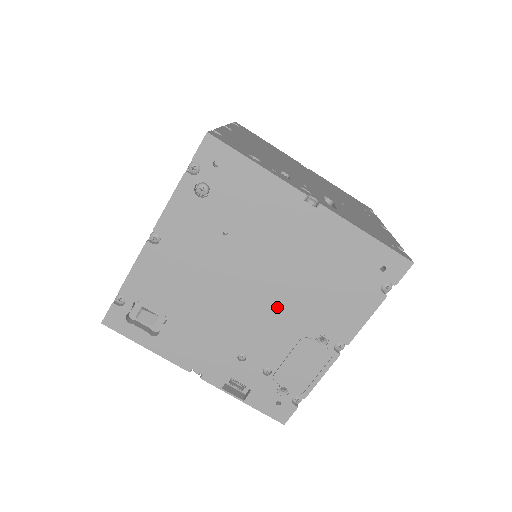
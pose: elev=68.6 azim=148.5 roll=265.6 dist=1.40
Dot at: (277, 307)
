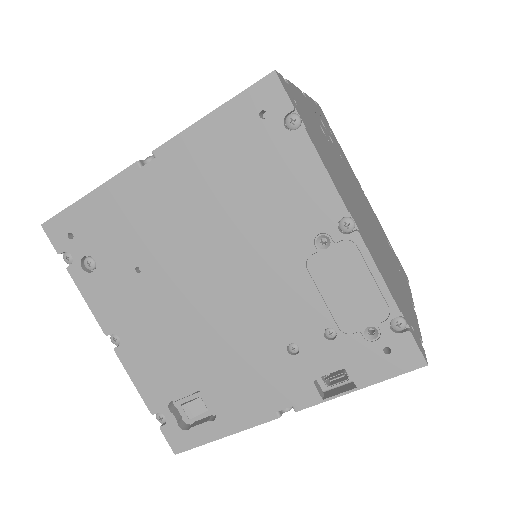
Dot at: (249, 269)
